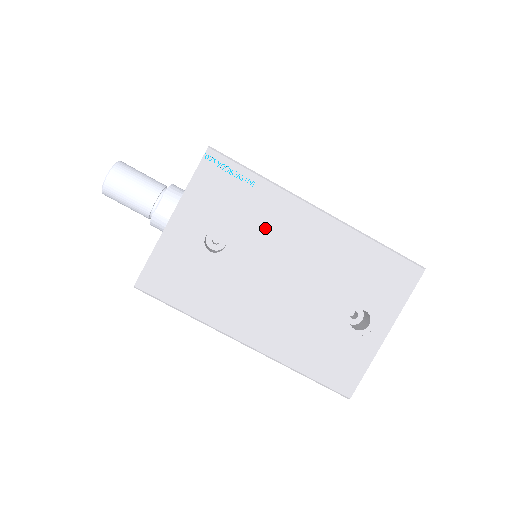
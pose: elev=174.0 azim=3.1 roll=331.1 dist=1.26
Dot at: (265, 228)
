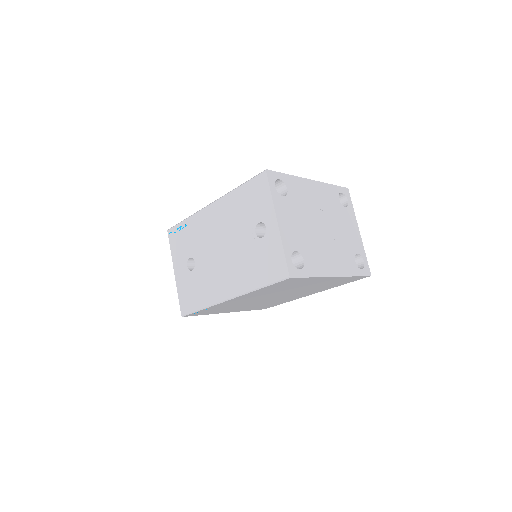
Dot at: (200, 237)
